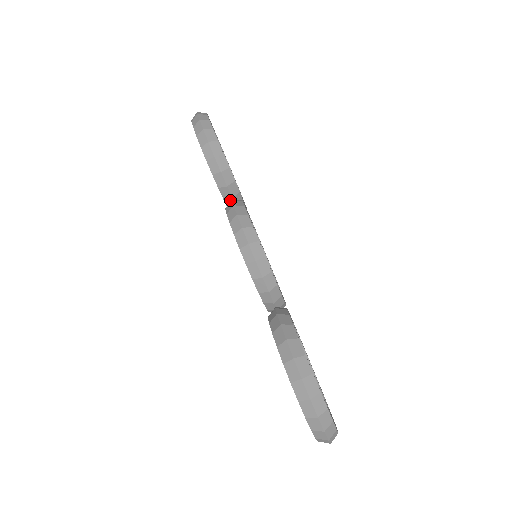
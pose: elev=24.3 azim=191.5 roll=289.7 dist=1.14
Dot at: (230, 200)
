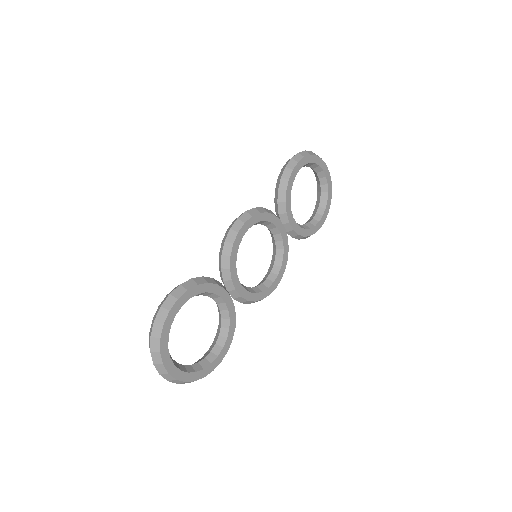
Dot at: (278, 215)
